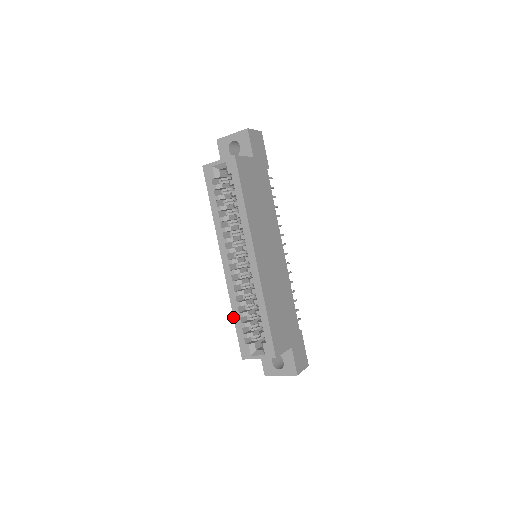
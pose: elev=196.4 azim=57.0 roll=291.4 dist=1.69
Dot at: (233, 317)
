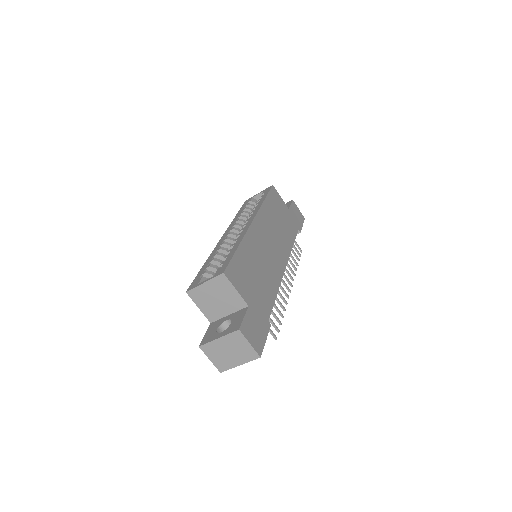
Dot at: (203, 265)
